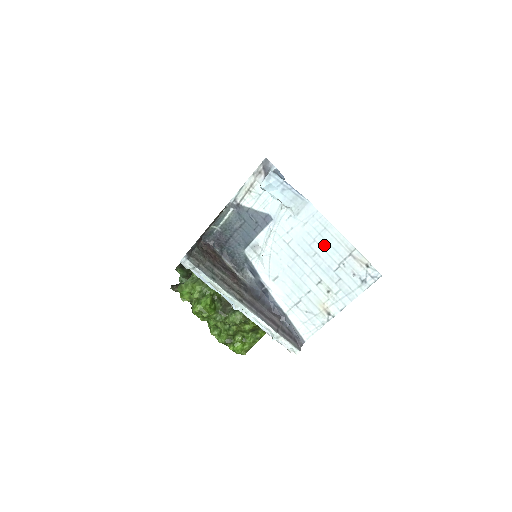
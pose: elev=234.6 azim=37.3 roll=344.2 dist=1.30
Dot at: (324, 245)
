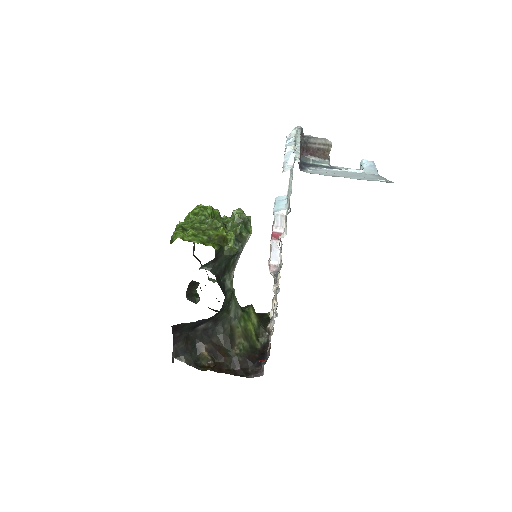
Dot at: (370, 176)
